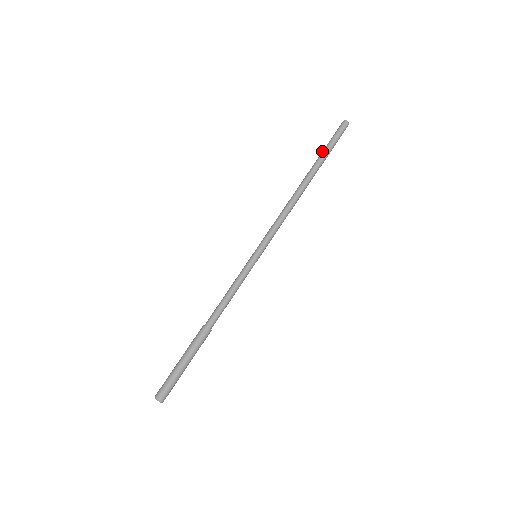
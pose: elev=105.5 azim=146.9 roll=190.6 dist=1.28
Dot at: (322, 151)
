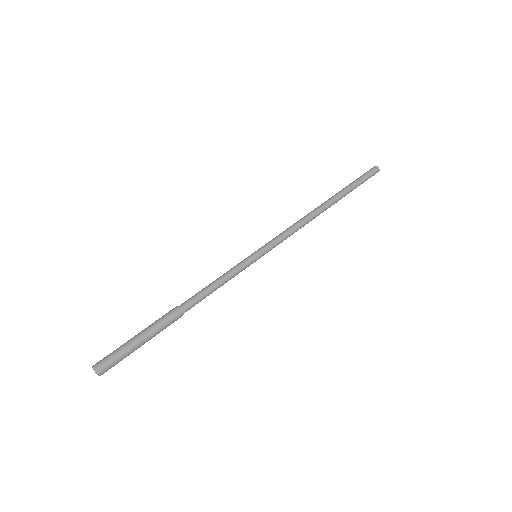
Dot at: occluded
